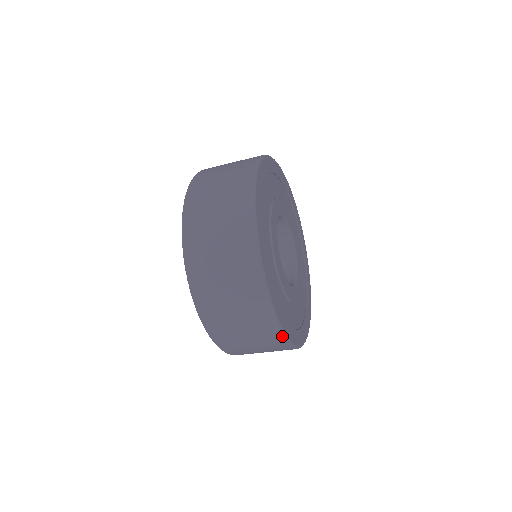
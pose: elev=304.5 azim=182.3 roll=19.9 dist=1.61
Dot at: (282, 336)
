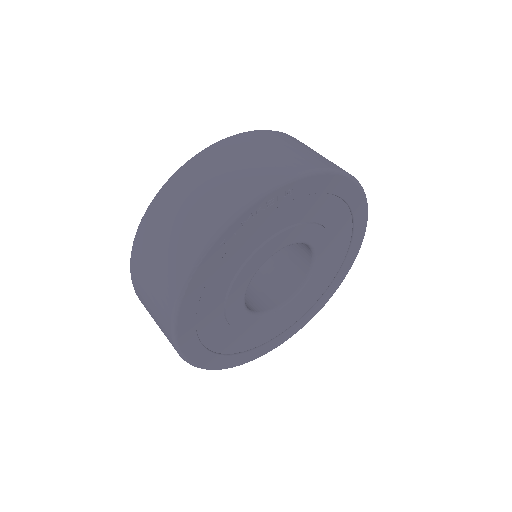
Dot at: (179, 355)
